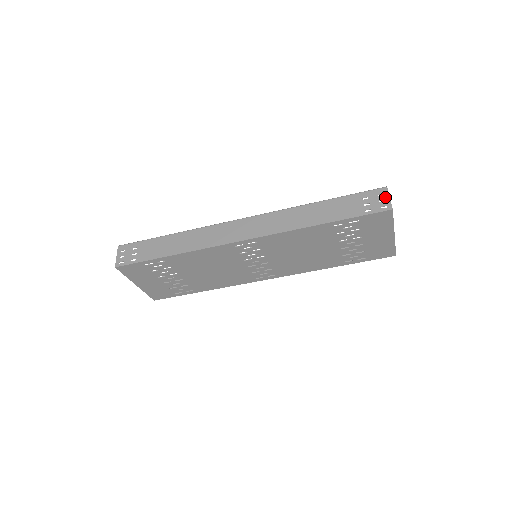
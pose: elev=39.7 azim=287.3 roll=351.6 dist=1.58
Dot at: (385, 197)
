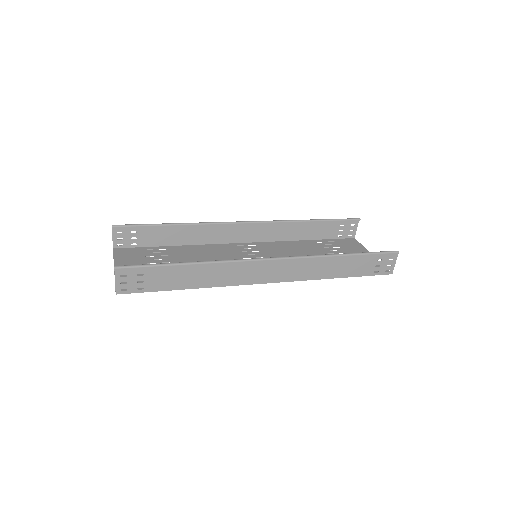
Dot at: (393, 262)
